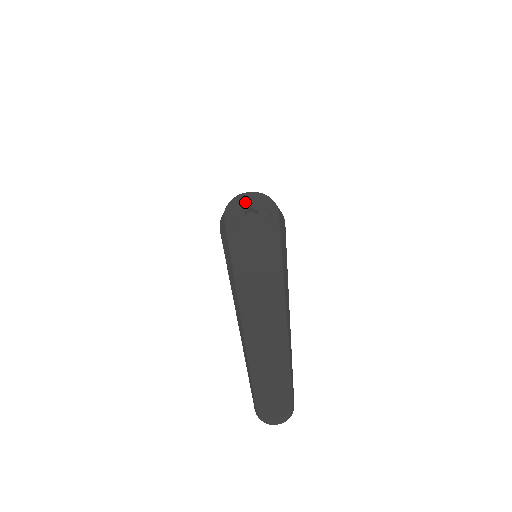
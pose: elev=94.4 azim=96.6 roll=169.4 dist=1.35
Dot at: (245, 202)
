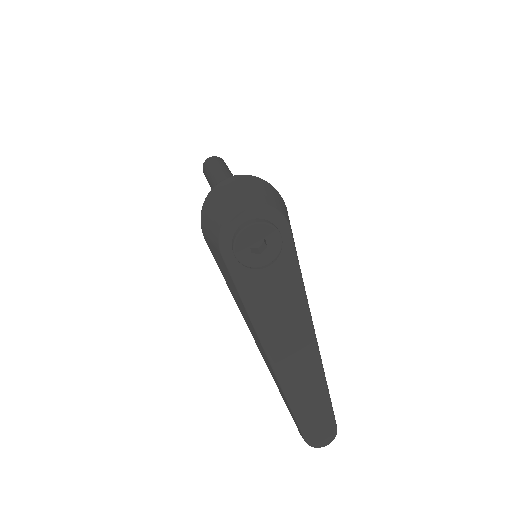
Dot at: (247, 232)
